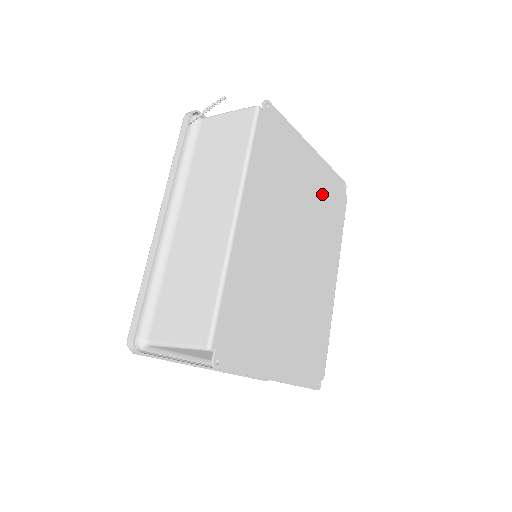
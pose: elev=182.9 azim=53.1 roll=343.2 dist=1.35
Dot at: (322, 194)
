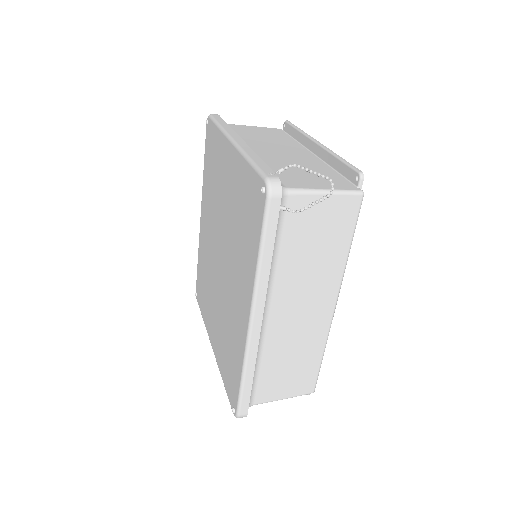
Dot at: occluded
